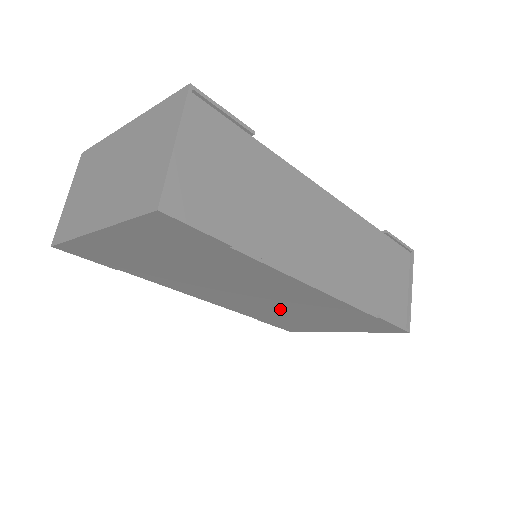
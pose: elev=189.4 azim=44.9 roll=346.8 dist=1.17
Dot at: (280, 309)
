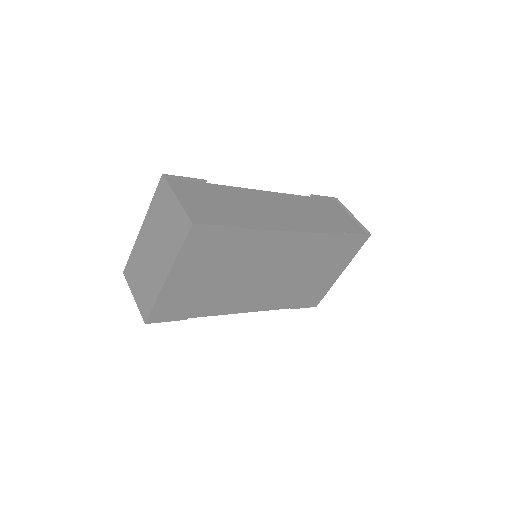
Dot at: (294, 278)
